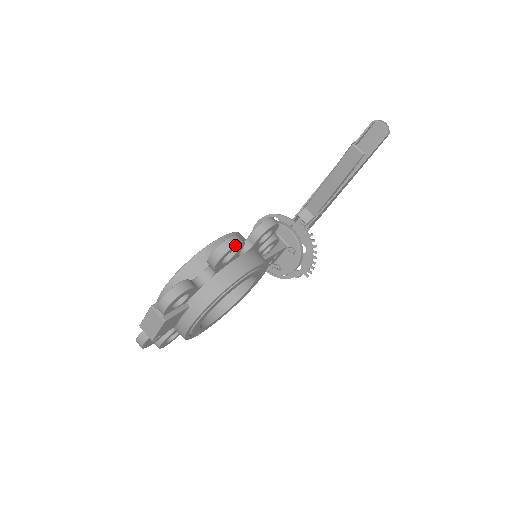
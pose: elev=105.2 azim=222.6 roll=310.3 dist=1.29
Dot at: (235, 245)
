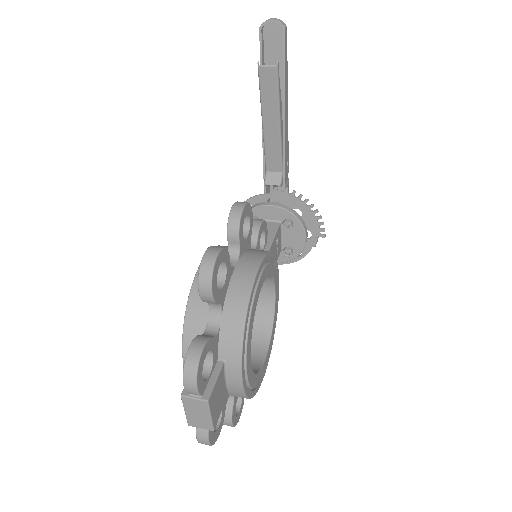
Dot at: (216, 259)
